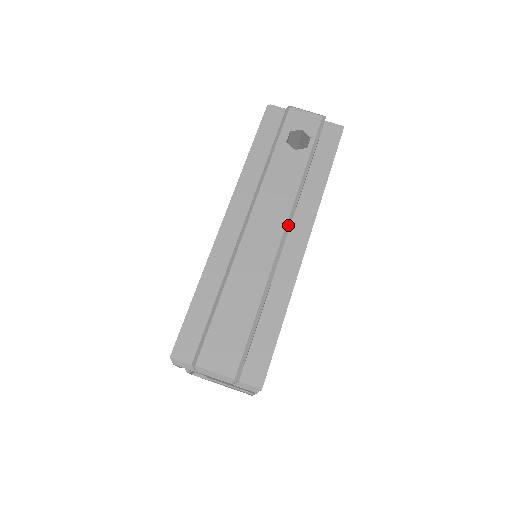
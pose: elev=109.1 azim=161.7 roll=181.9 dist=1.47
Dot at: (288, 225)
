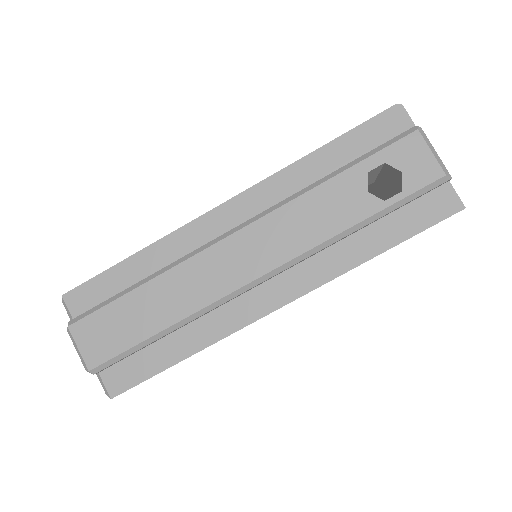
Dot at: (275, 272)
